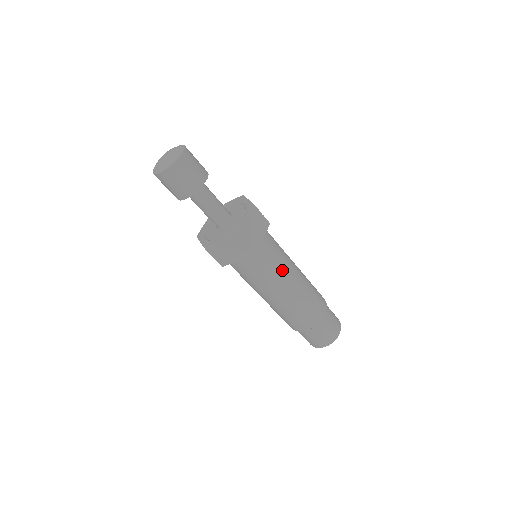
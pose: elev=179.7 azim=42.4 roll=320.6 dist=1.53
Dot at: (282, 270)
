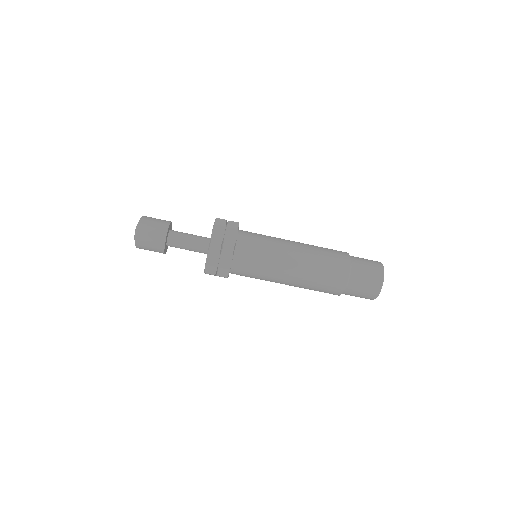
Dot at: (272, 272)
